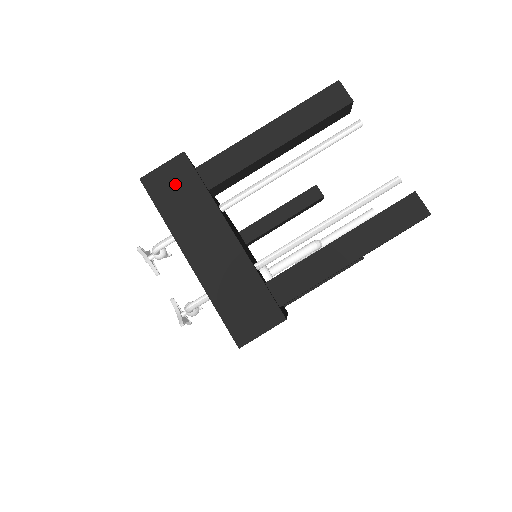
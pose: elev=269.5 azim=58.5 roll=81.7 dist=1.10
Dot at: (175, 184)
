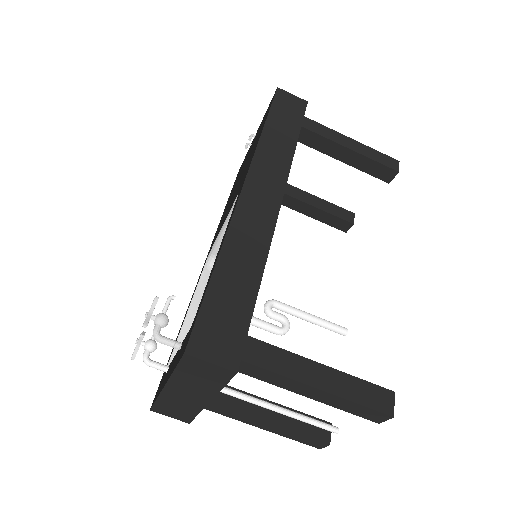
Dot at: (206, 373)
